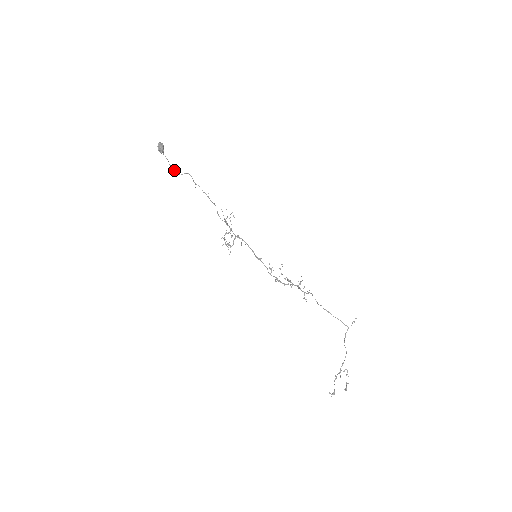
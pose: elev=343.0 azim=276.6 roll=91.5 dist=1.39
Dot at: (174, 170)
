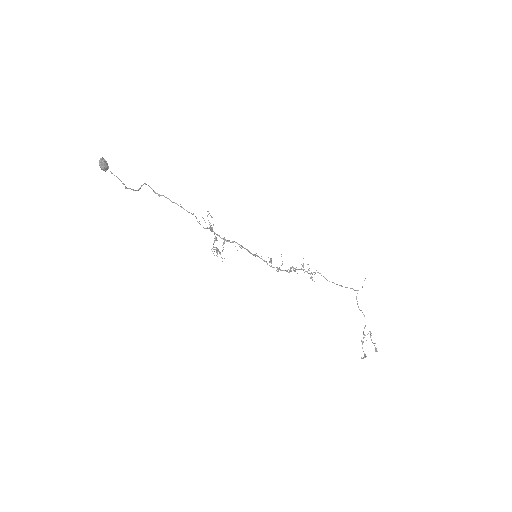
Dot at: (129, 188)
